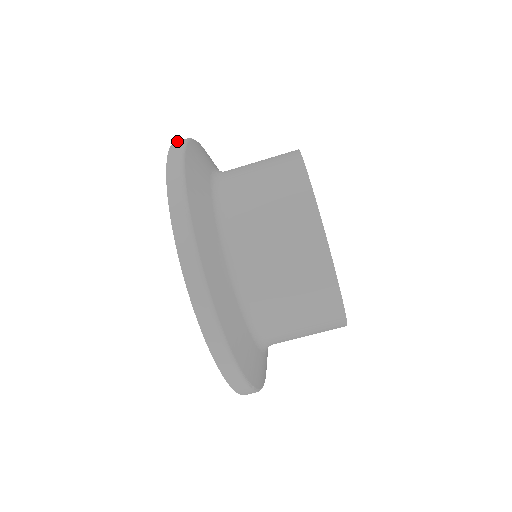
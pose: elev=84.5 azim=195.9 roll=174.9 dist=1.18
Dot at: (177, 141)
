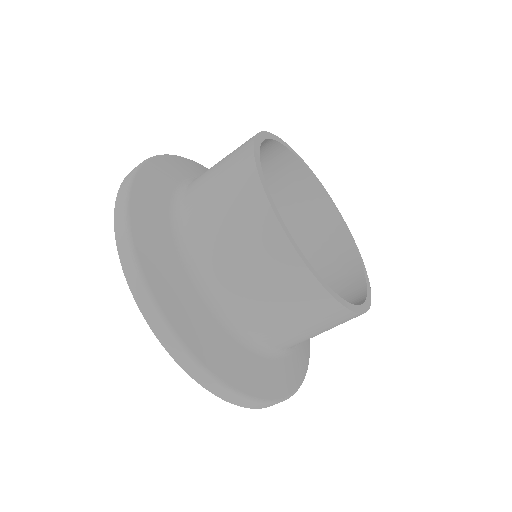
Dot at: (127, 175)
